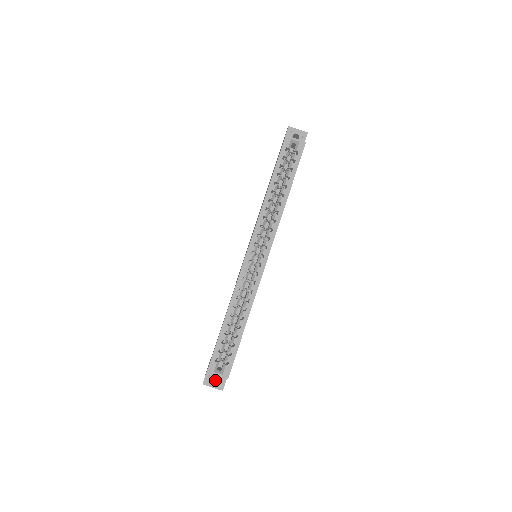
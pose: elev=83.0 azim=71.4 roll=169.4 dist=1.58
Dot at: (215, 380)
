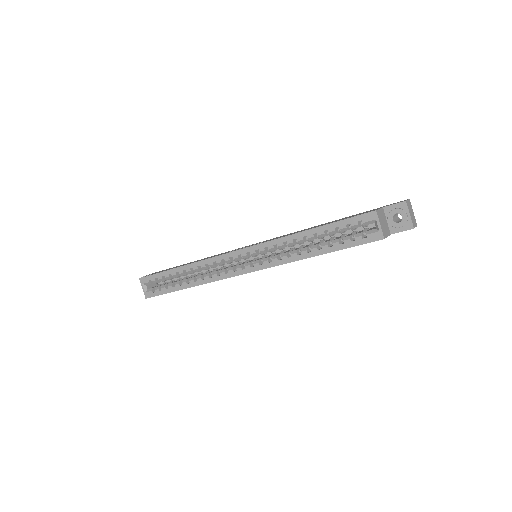
Dot at: occluded
